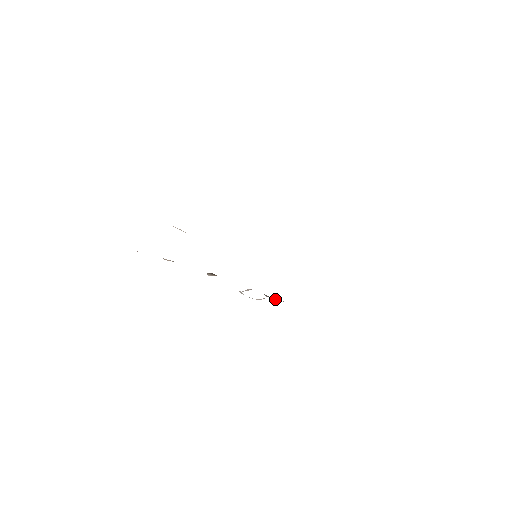
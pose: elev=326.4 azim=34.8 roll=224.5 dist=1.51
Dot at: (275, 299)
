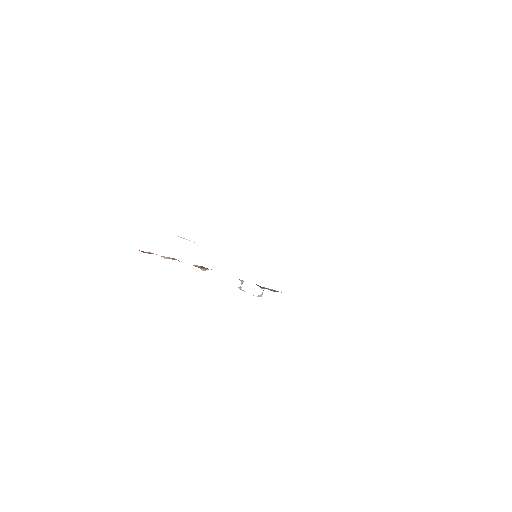
Dot at: (270, 290)
